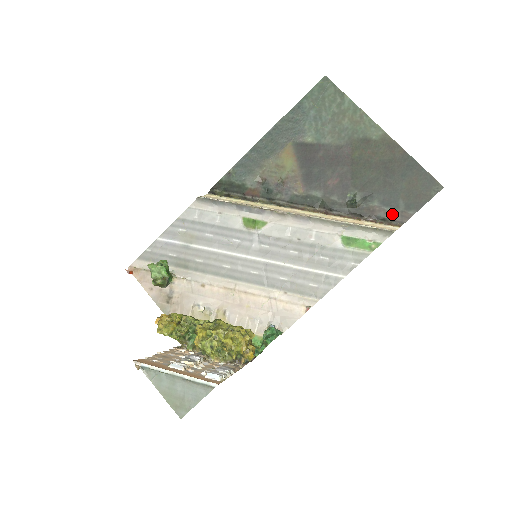
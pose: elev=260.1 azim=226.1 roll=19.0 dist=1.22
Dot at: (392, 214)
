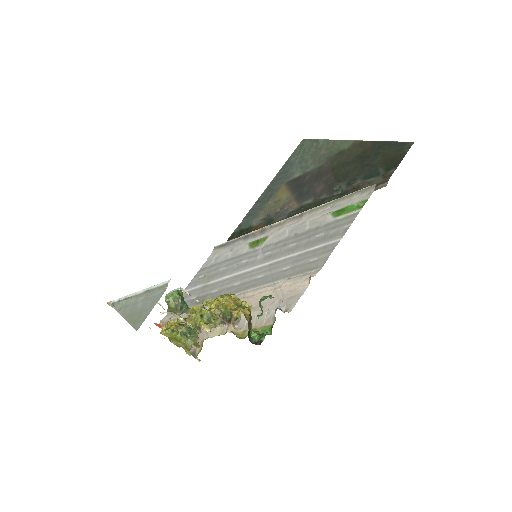
Dot at: (375, 181)
